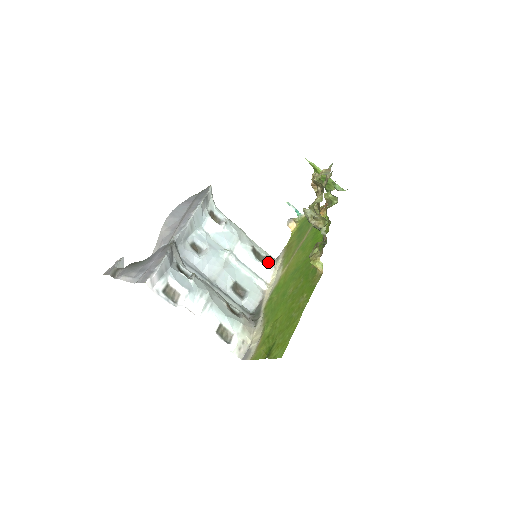
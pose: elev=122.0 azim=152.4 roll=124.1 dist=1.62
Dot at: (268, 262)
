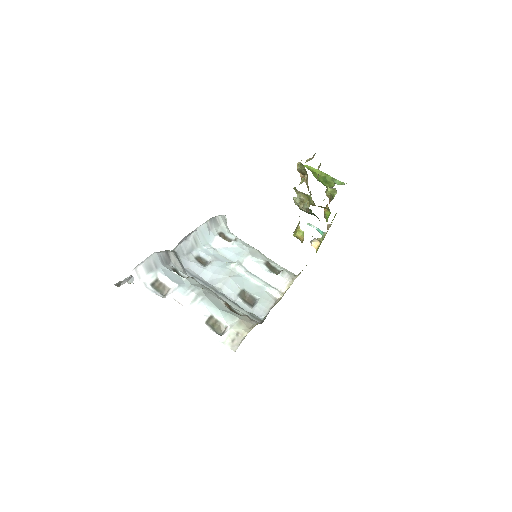
Dot at: (284, 274)
